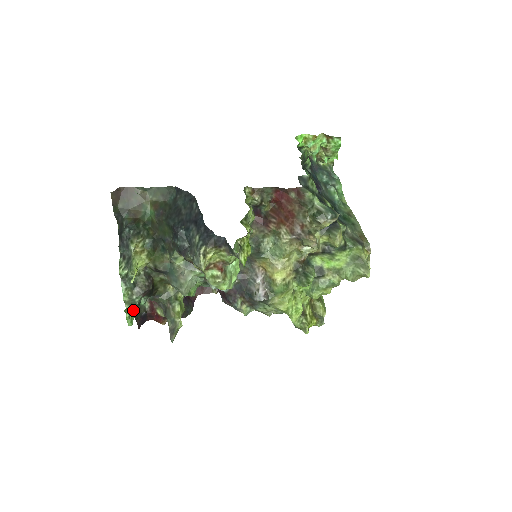
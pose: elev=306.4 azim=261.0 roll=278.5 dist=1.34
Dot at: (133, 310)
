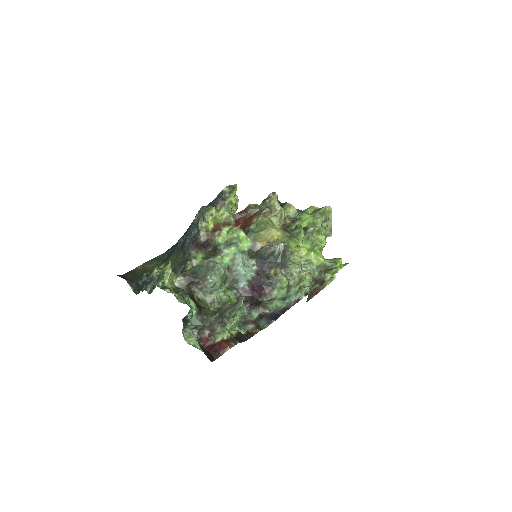
Dot at: (189, 306)
